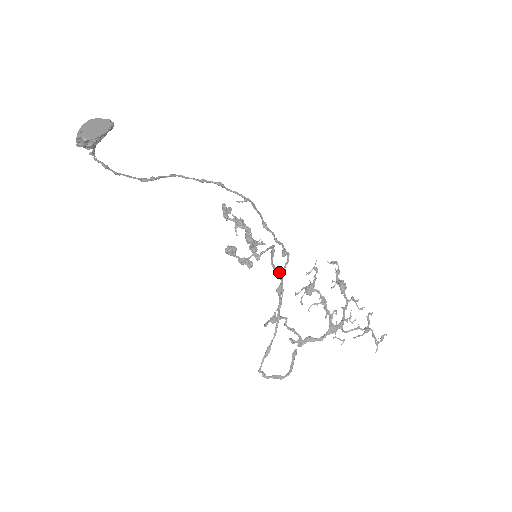
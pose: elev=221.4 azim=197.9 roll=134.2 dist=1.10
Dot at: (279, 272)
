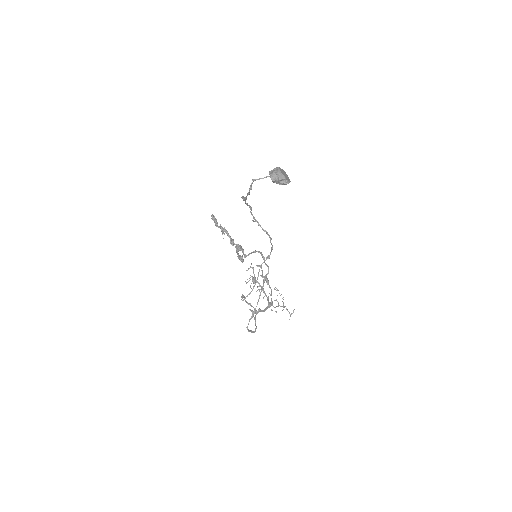
Dot at: occluded
